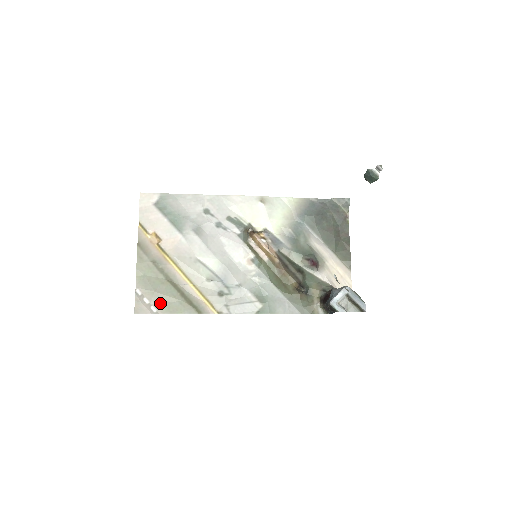
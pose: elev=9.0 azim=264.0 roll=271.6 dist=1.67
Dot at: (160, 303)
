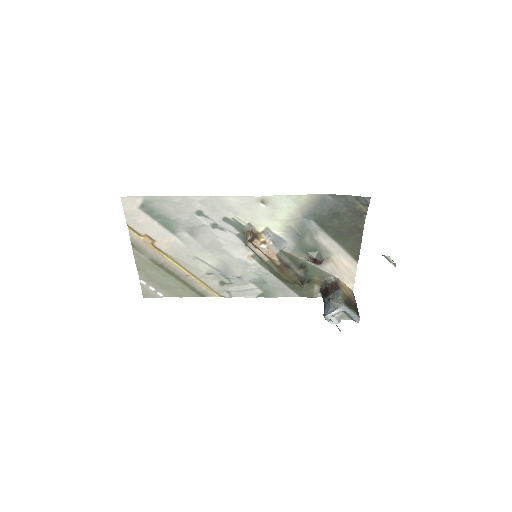
Dot at: (165, 290)
